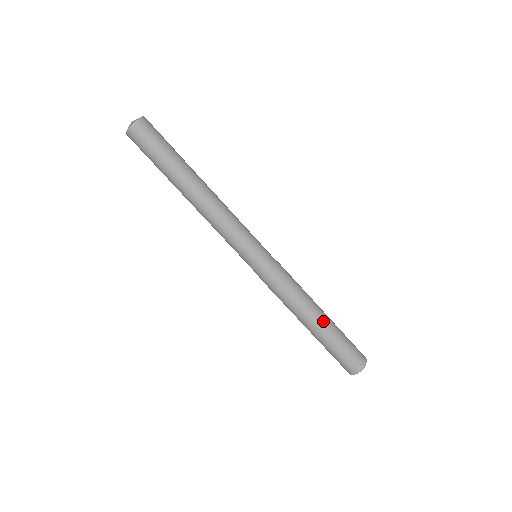
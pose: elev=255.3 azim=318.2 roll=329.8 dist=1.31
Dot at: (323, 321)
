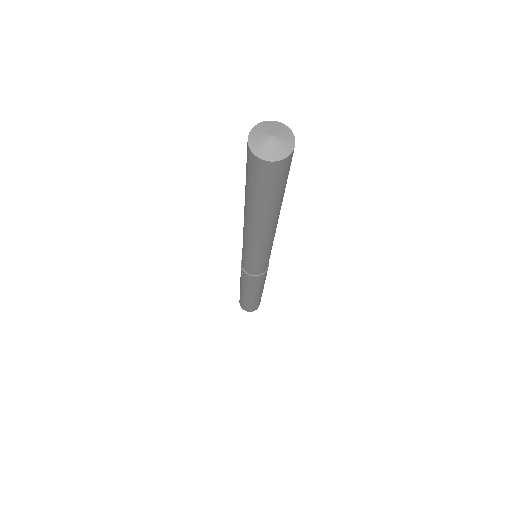
Dot at: (251, 298)
